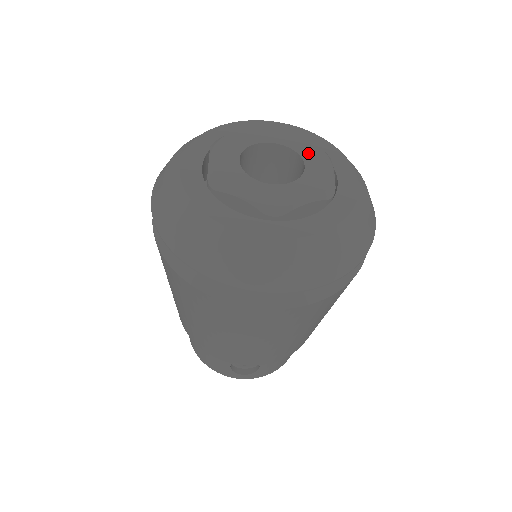
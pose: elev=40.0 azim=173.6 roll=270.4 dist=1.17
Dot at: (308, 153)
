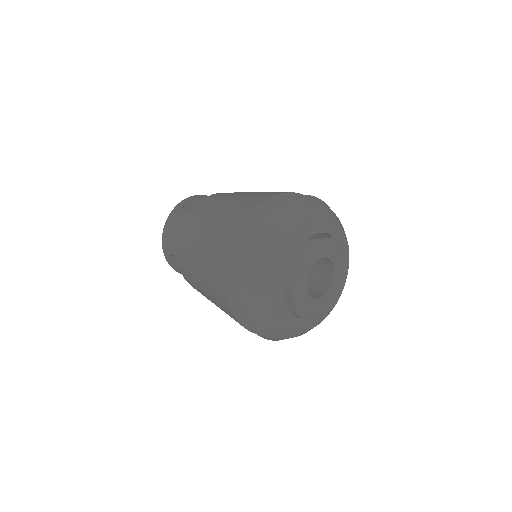
Dot at: (333, 254)
